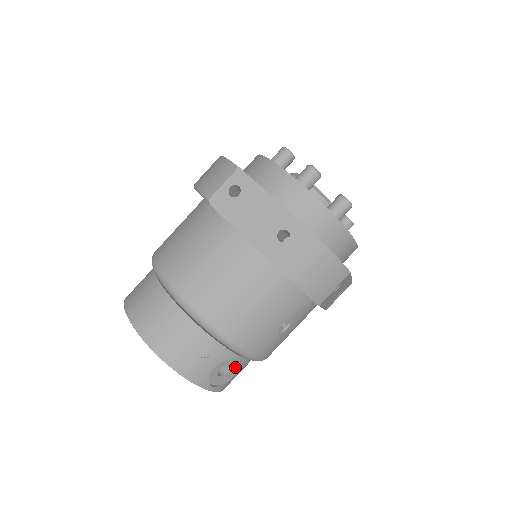
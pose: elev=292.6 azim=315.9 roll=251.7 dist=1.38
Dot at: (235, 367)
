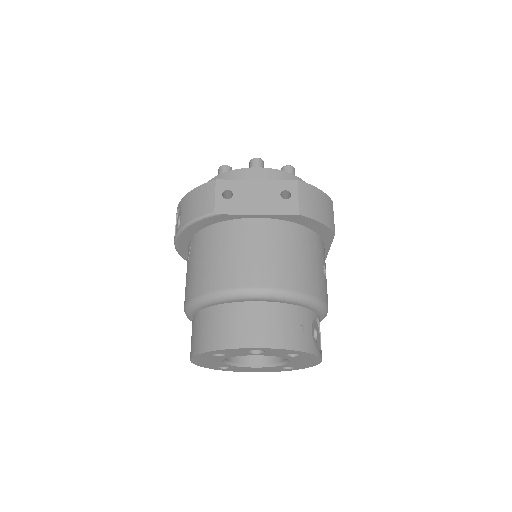
Dot at: (317, 330)
